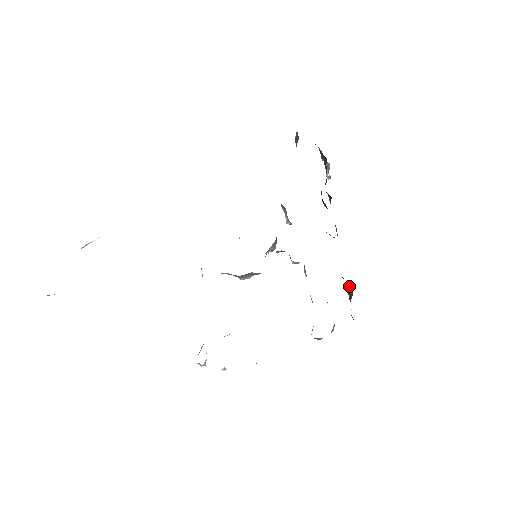
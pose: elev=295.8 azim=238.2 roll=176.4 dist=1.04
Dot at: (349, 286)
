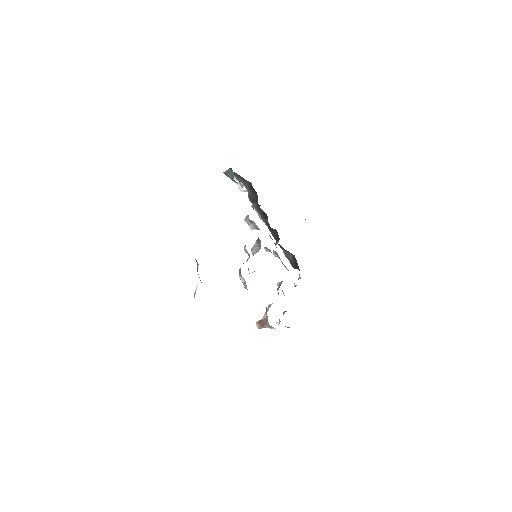
Dot at: (288, 253)
